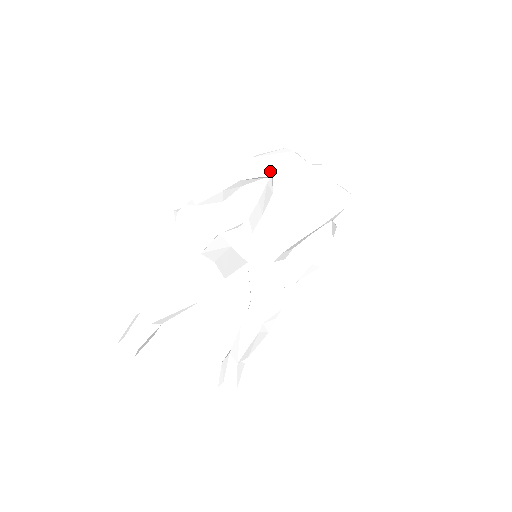
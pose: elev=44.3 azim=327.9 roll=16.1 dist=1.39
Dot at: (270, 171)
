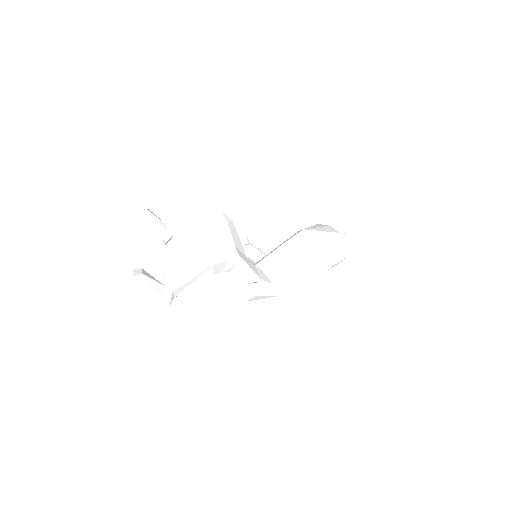
Dot at: occluded
